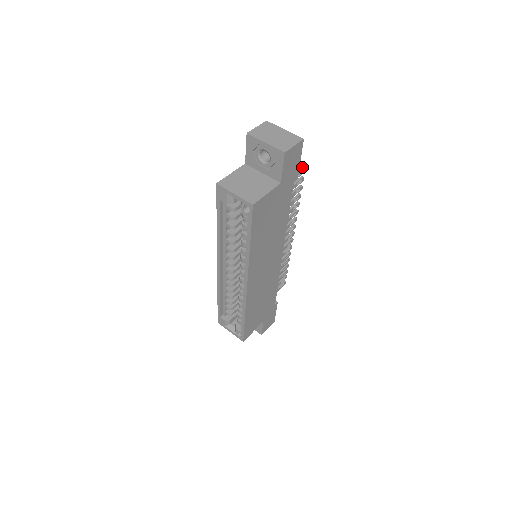
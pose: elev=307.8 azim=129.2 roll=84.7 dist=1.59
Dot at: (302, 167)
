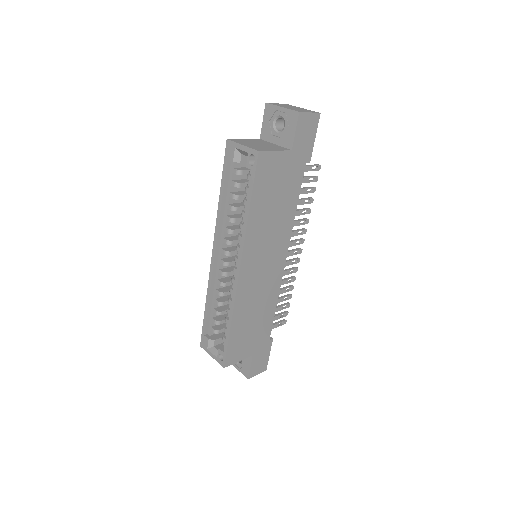
Dot at: (317, 164)
